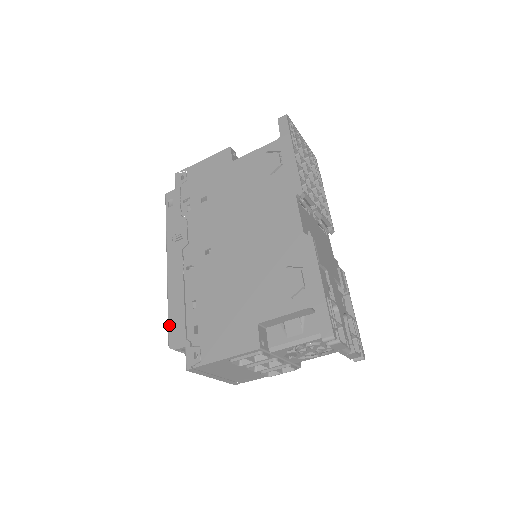
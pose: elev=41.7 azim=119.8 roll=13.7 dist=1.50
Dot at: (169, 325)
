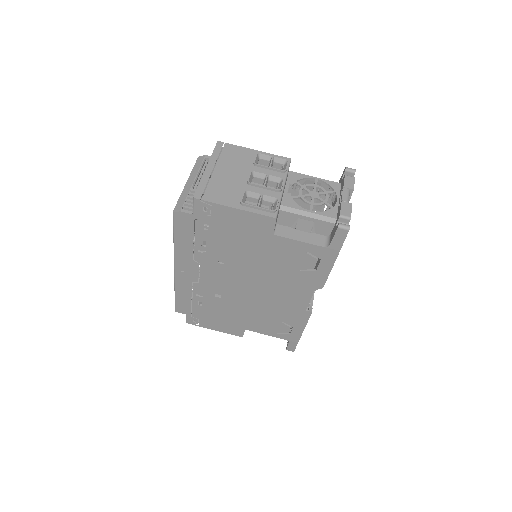
Dot at: occluded
